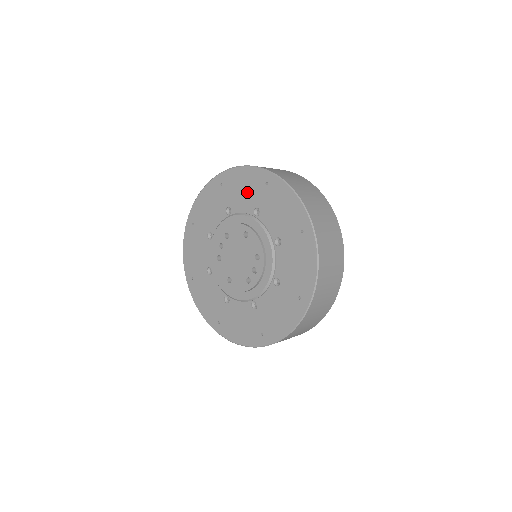
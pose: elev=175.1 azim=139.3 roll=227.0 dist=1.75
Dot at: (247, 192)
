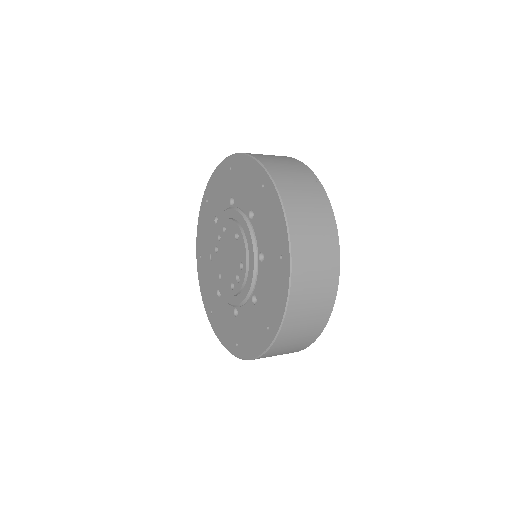
Dot at: (247, 188)
